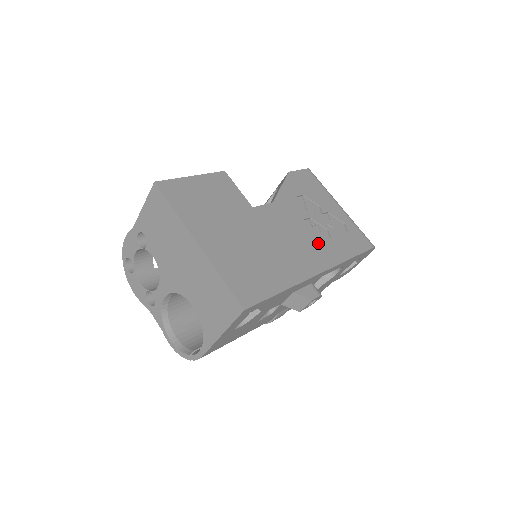
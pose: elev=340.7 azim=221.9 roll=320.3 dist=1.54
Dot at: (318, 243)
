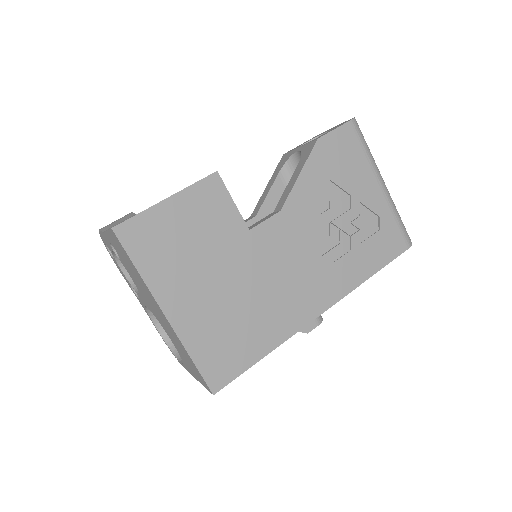
Dot at: (330, 265)
